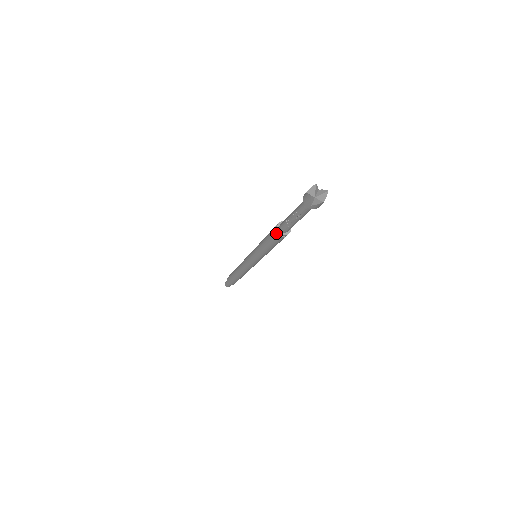
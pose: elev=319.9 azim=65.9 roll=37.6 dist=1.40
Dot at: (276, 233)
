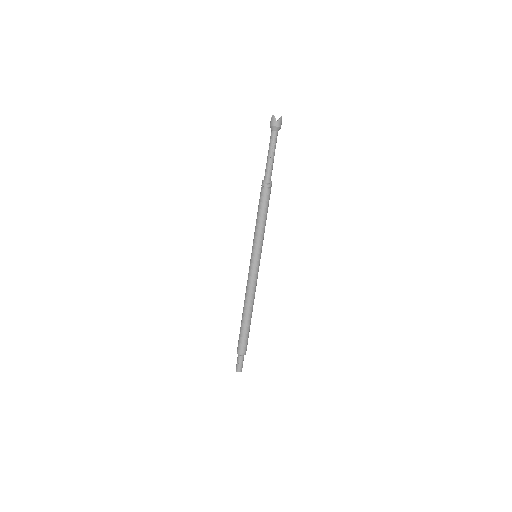
Dot at: (264, 185)
